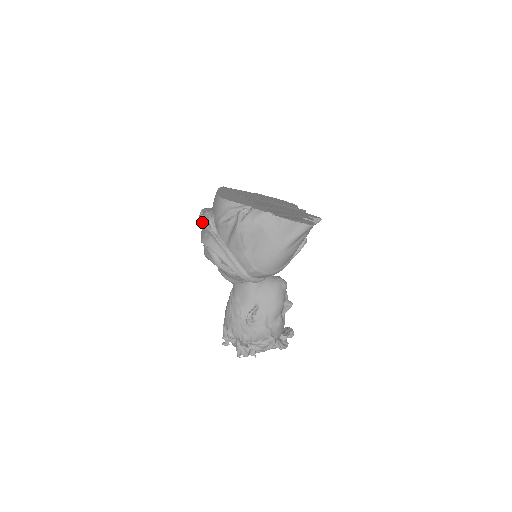
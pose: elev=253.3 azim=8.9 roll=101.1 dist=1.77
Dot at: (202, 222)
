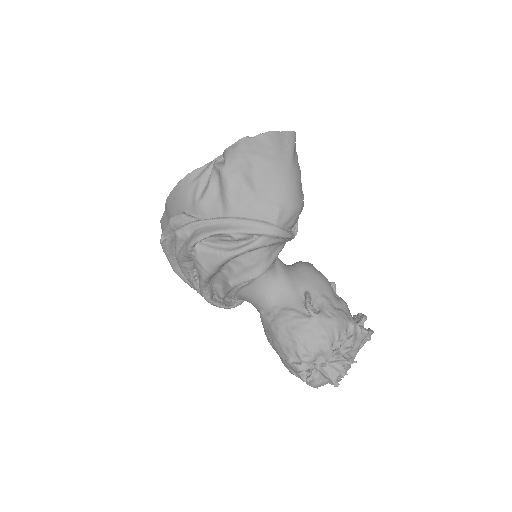
Dot at: (174, 231)
